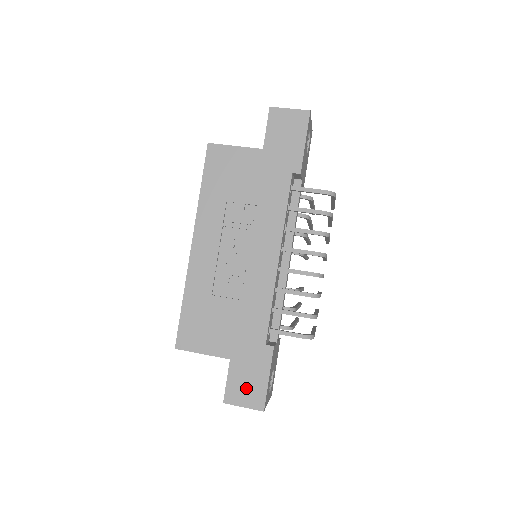
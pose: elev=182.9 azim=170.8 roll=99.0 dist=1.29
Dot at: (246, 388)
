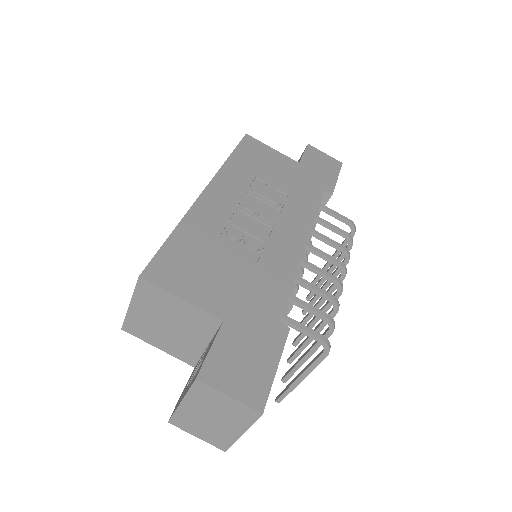
Dot at: (240, 368)
